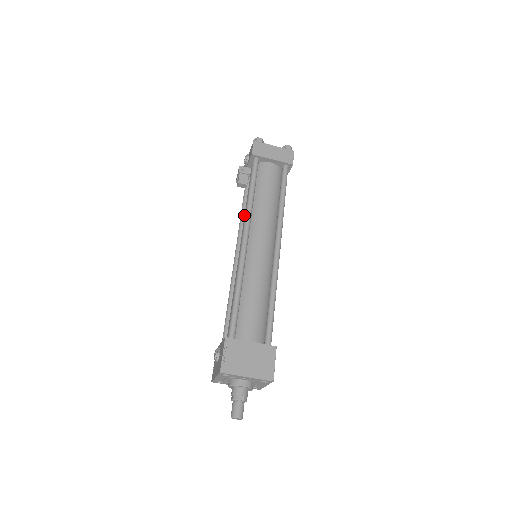
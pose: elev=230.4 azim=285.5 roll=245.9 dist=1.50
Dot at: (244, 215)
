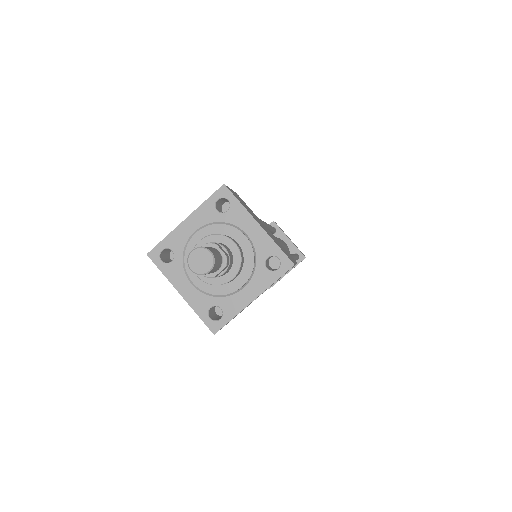
Dot at: occluded
